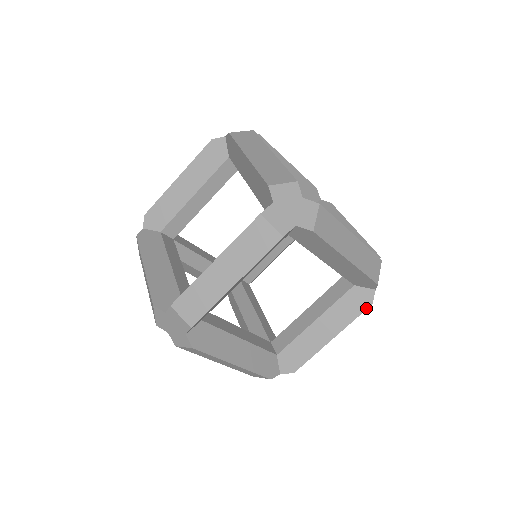
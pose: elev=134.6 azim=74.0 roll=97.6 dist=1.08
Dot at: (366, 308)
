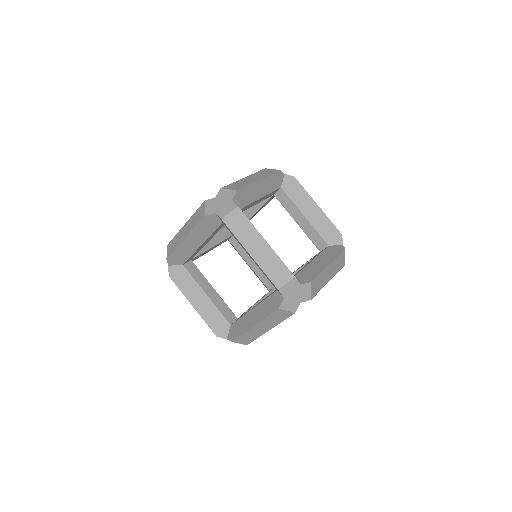
Dot at: occluded
